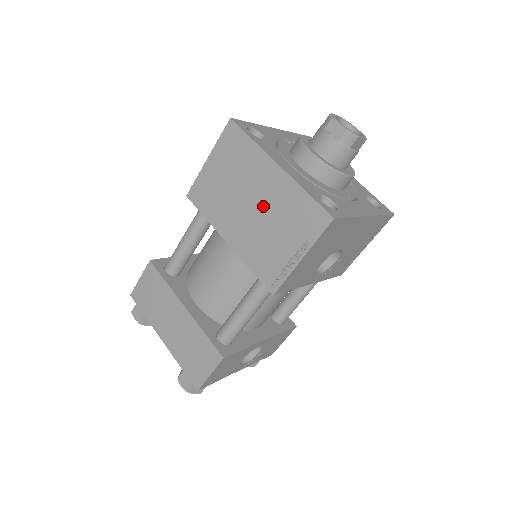
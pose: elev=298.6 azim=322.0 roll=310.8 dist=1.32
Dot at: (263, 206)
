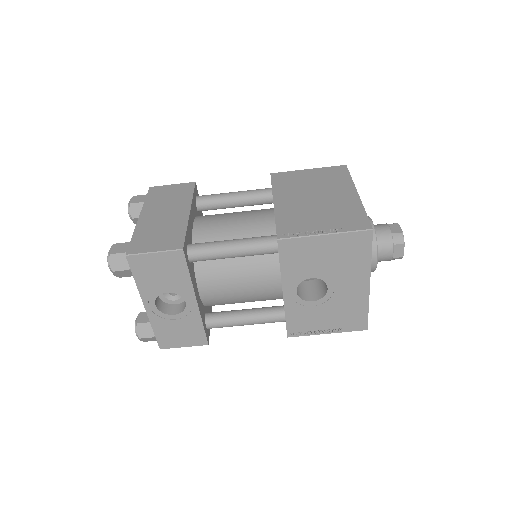
Dot at: (325, 202)
